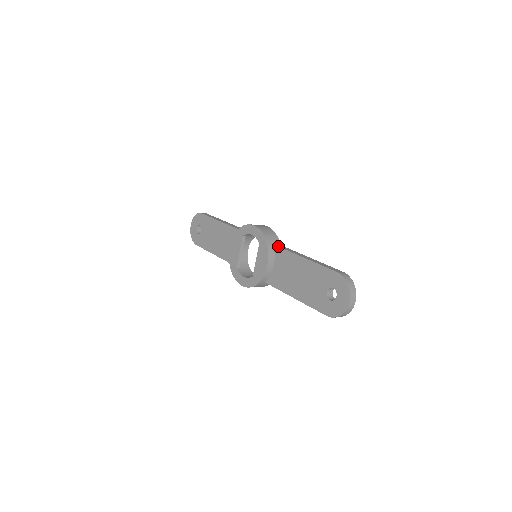
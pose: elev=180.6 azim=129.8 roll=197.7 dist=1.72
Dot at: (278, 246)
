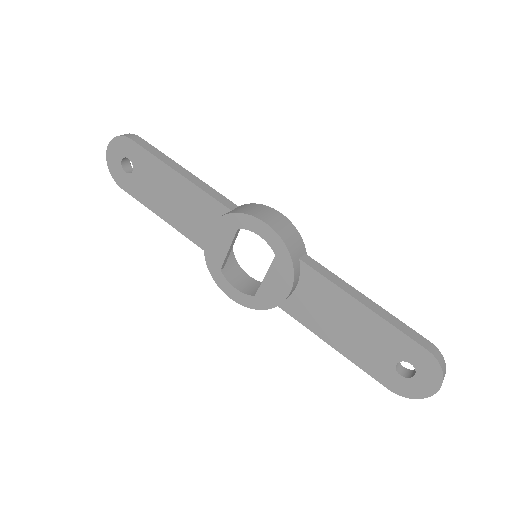
Dot at: (310, 266)
